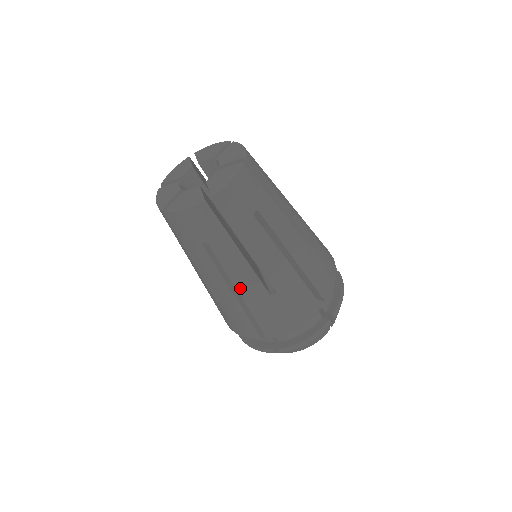
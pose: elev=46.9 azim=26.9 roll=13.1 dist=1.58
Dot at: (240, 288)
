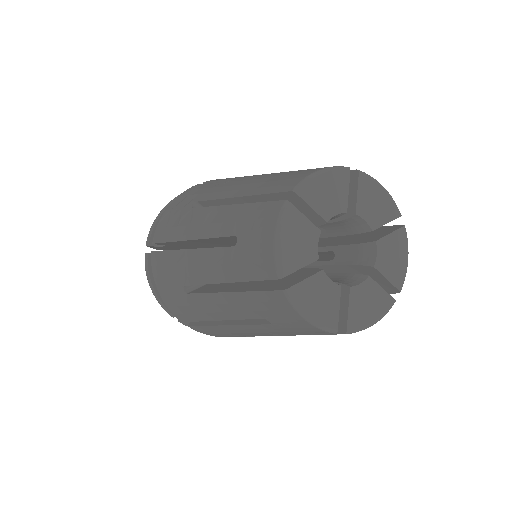
Dot at: (232, 328)
